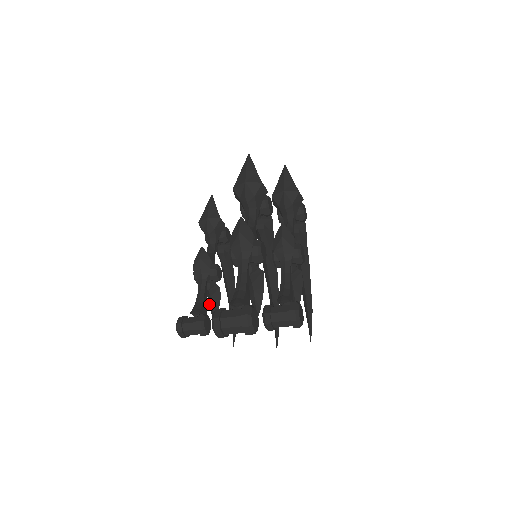
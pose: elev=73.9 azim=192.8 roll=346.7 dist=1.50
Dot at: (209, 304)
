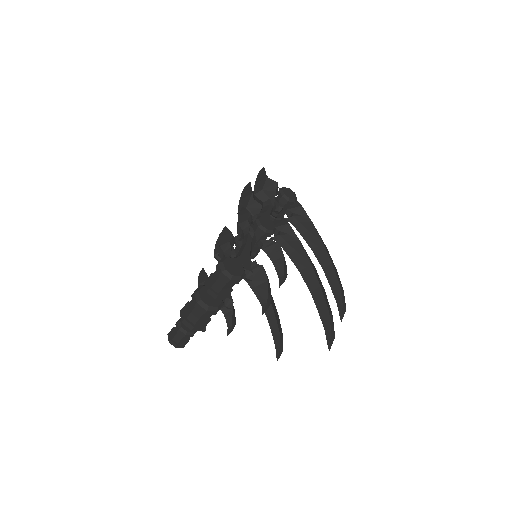
Dot at: occluded
